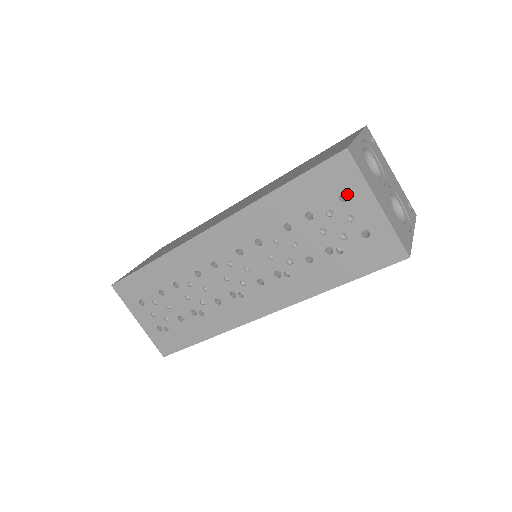
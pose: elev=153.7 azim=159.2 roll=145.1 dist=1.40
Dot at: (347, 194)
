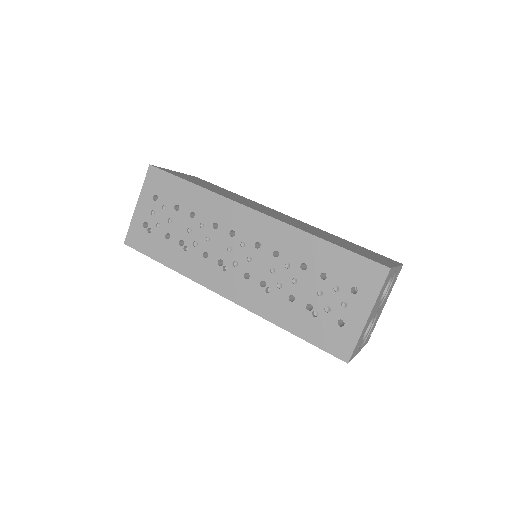
Dot at: (359, 291)
